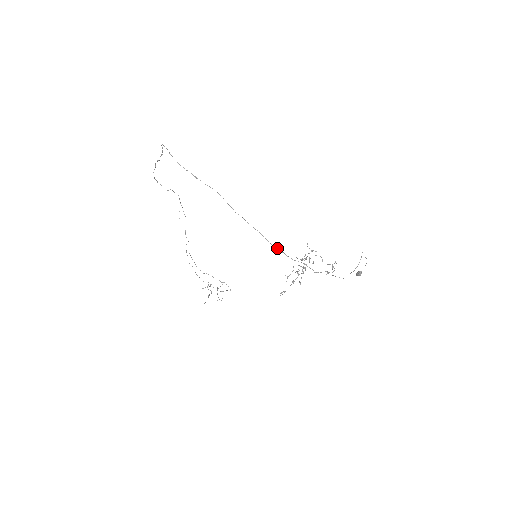
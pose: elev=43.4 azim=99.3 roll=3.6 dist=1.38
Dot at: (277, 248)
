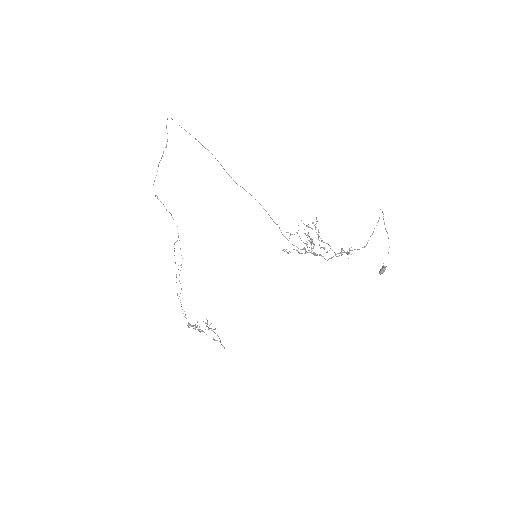
Dot at: (280, 230)
